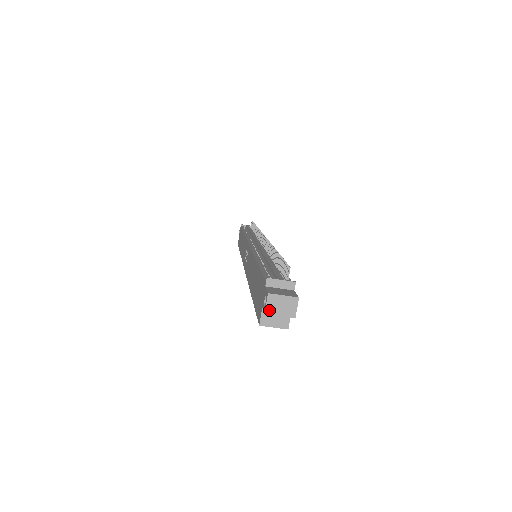
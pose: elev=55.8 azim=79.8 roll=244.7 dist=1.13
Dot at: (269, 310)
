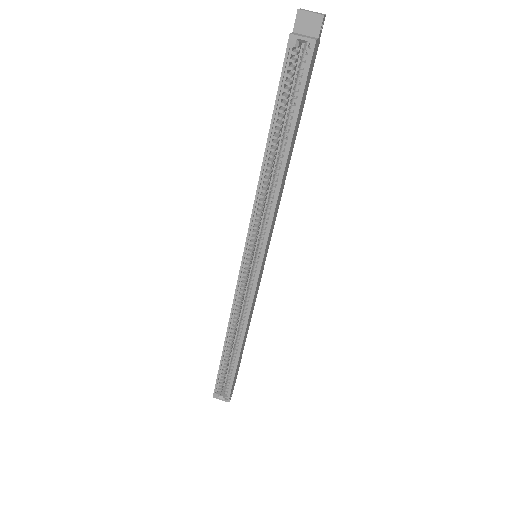
Dot at: (301, 10)
